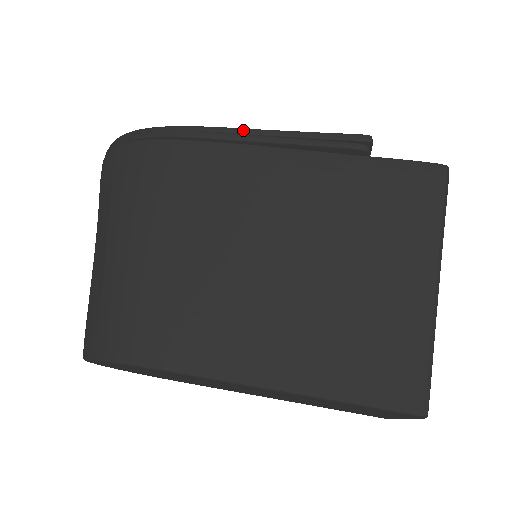
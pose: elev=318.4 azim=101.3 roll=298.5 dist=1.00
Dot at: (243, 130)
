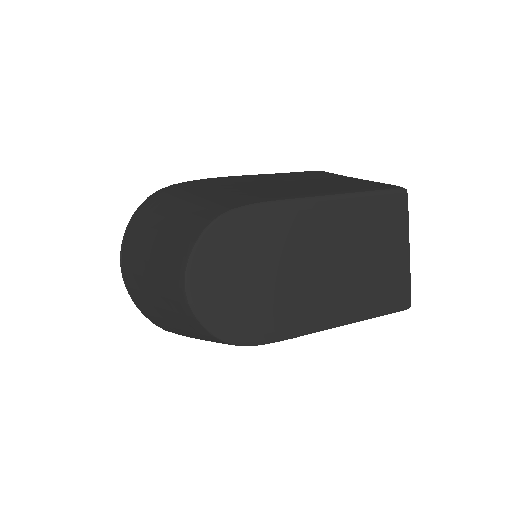
Dot at: occluded
